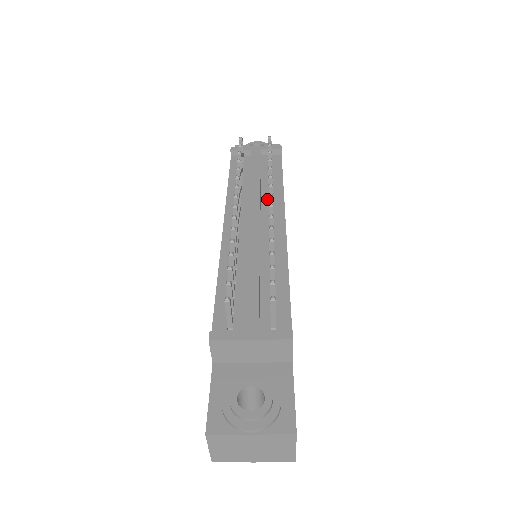
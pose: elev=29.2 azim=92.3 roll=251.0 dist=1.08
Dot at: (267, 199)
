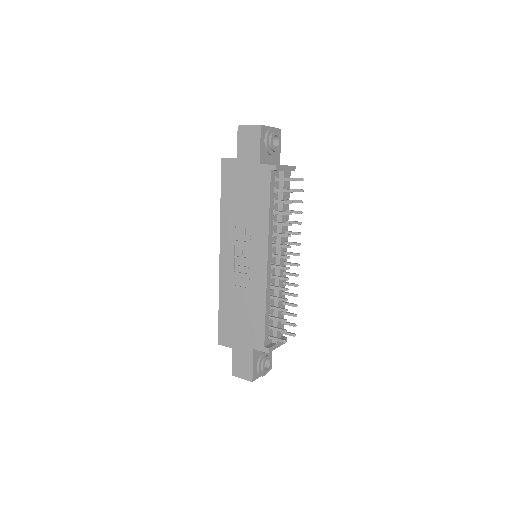
Dot at: occluded
